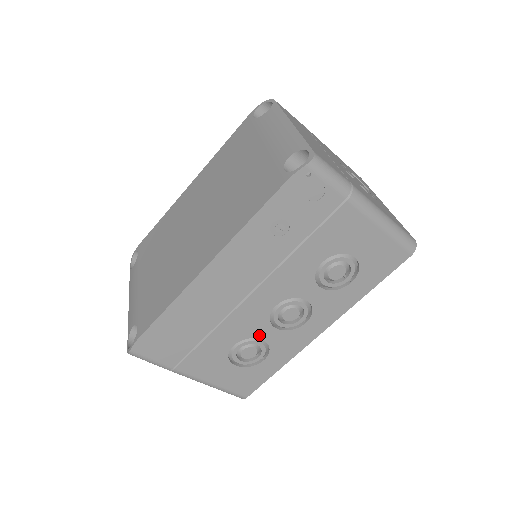
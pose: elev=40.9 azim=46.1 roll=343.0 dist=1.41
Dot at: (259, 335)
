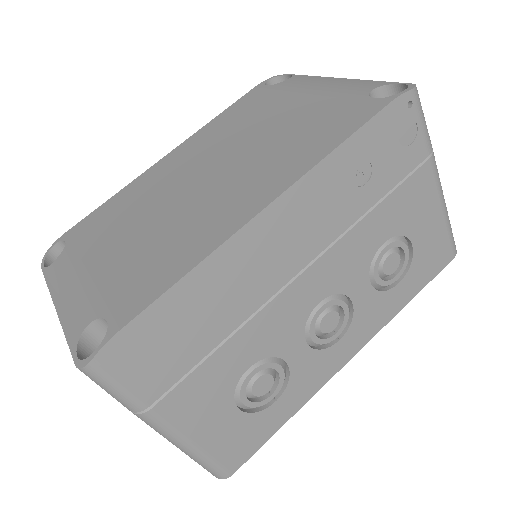
Dot at: (285, 353)
